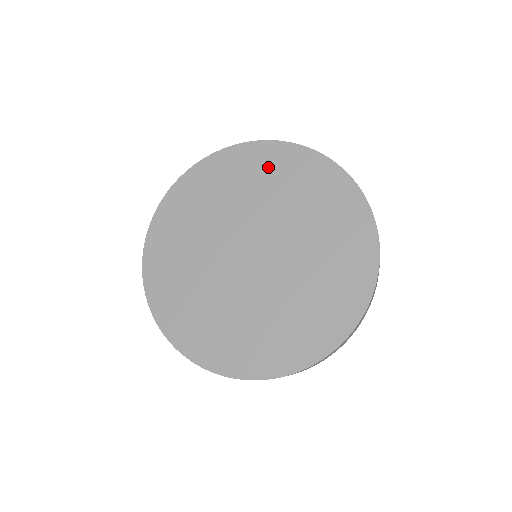
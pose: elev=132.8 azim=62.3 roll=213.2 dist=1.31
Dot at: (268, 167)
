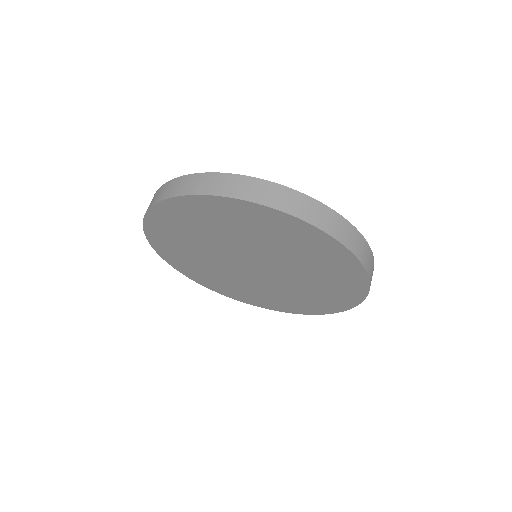
Dot at: (254, 222)
